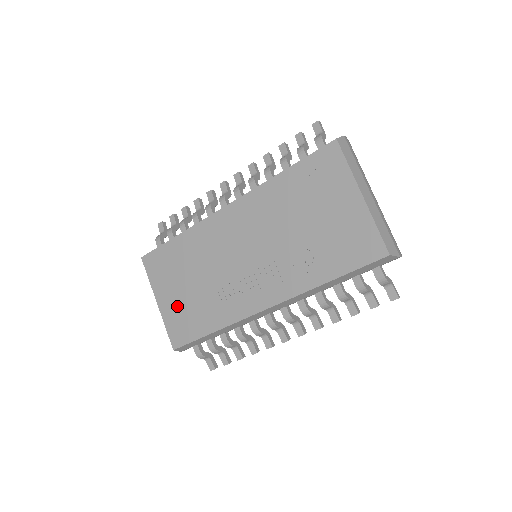
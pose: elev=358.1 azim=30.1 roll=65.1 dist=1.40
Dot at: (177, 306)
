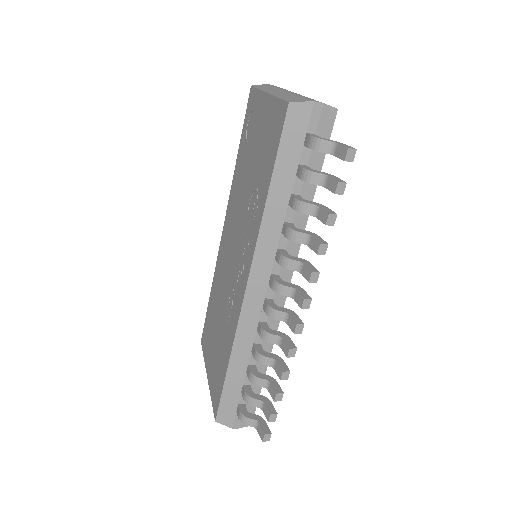
Dot at: (214, 364)
